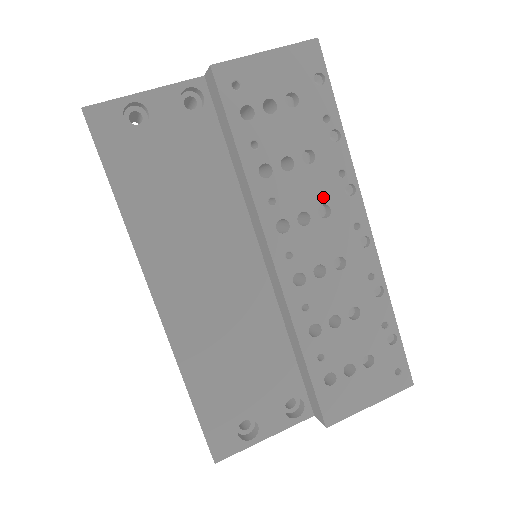
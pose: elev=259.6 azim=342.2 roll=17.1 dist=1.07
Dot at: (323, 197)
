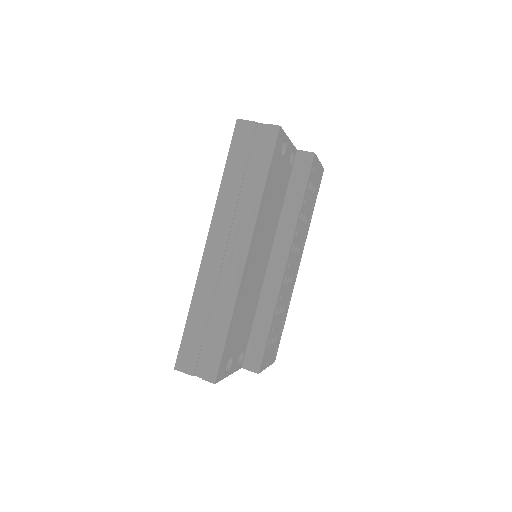
Dot at: (301, 243)
